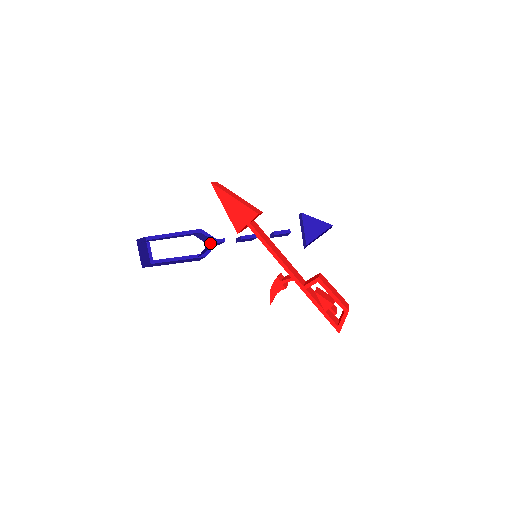
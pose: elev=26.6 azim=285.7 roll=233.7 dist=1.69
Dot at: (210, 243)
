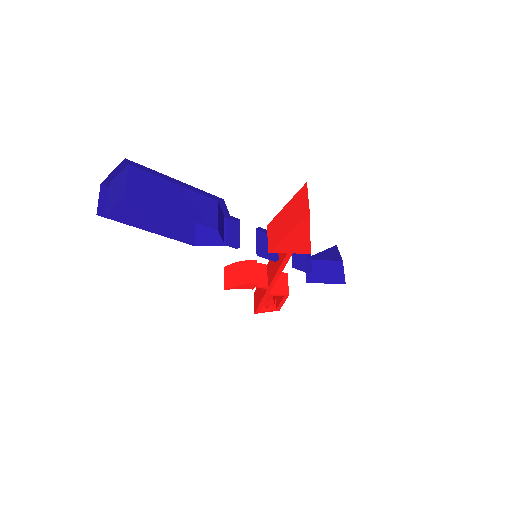
Dot at: (223, 229)
